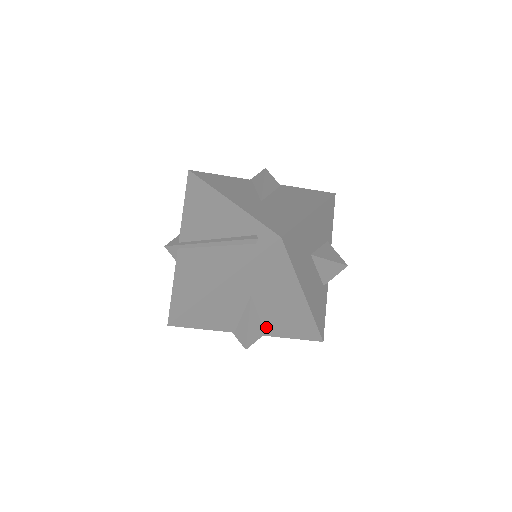
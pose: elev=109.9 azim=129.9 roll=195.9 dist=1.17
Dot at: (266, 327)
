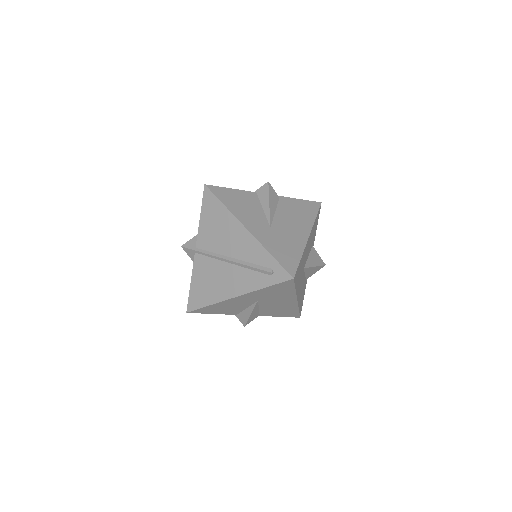
Dot at: (262, 312)
